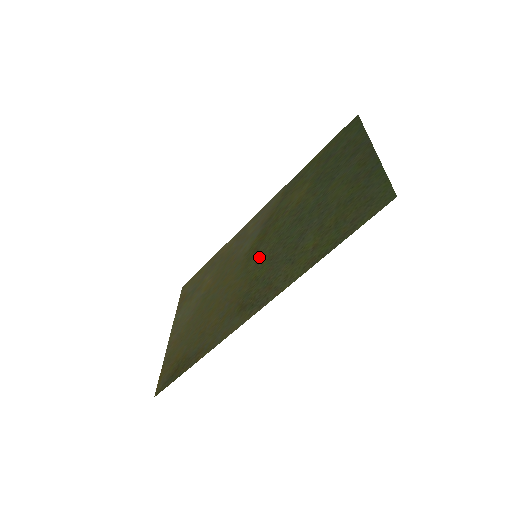
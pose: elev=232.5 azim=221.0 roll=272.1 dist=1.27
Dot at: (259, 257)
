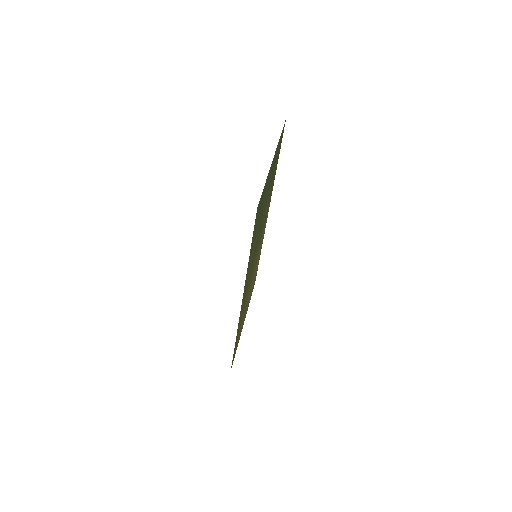
Dot at: (255, 257)
